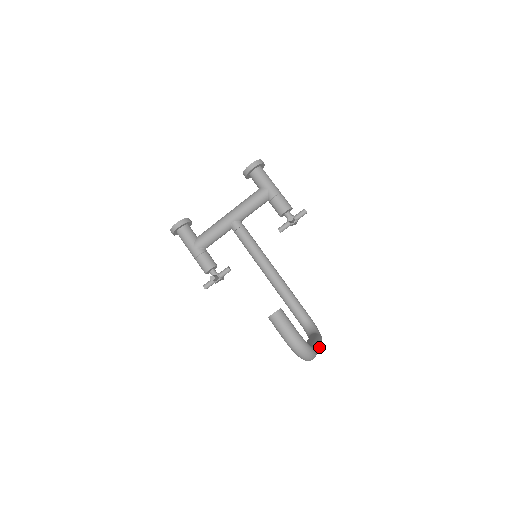
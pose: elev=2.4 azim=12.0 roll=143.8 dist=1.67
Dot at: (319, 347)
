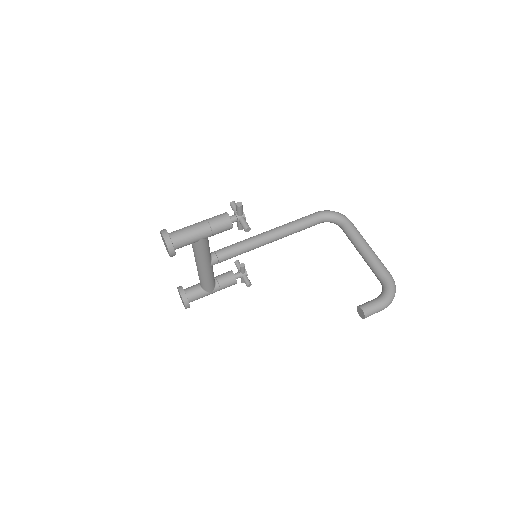
Dot at: (370, 247)
